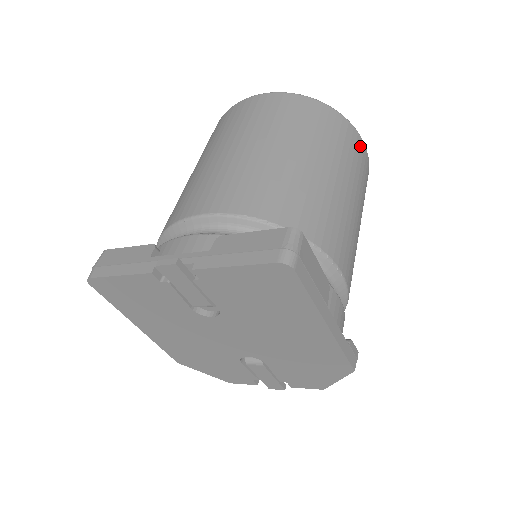
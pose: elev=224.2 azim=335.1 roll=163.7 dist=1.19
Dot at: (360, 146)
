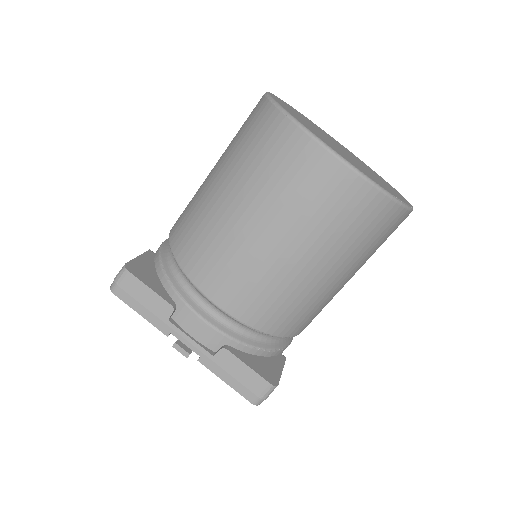
Dot at: occluded
